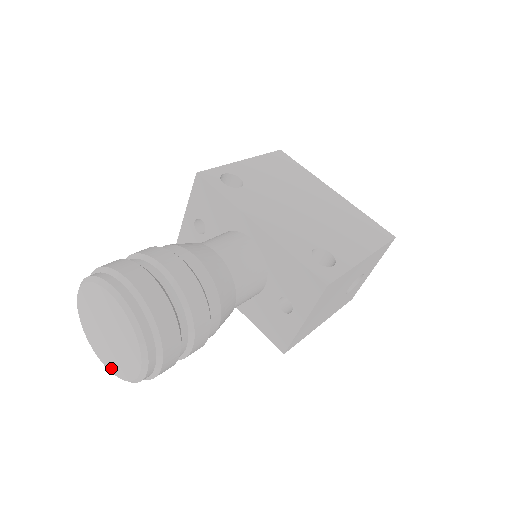
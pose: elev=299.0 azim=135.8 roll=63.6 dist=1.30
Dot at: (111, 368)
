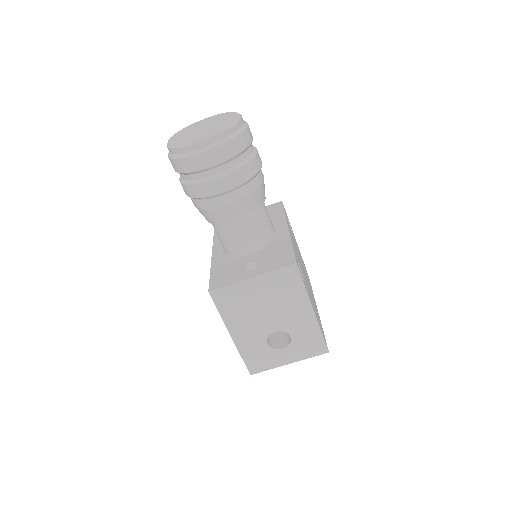
Dot at: (173, 141)
